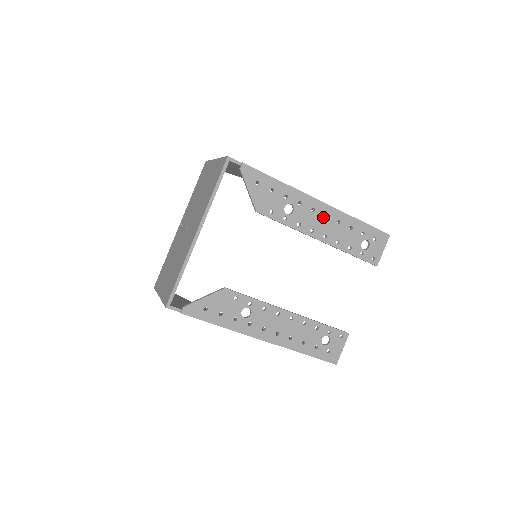
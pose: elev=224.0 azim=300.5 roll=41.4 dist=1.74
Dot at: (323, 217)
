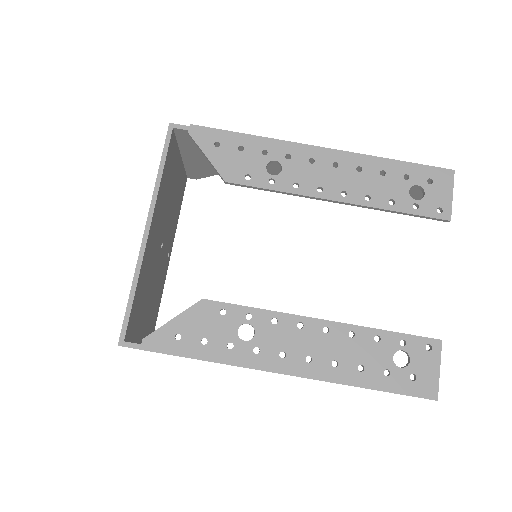
Dot at: (331, 167)
